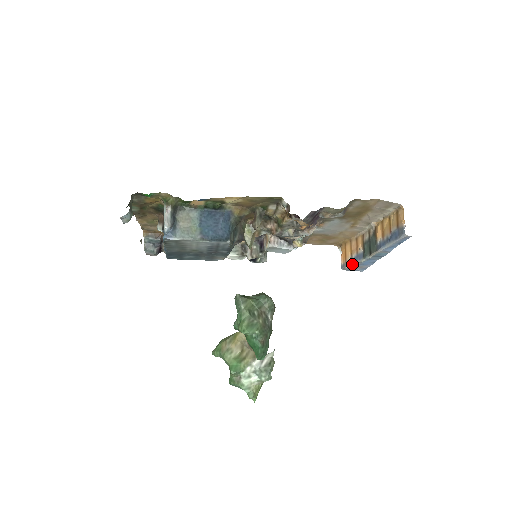
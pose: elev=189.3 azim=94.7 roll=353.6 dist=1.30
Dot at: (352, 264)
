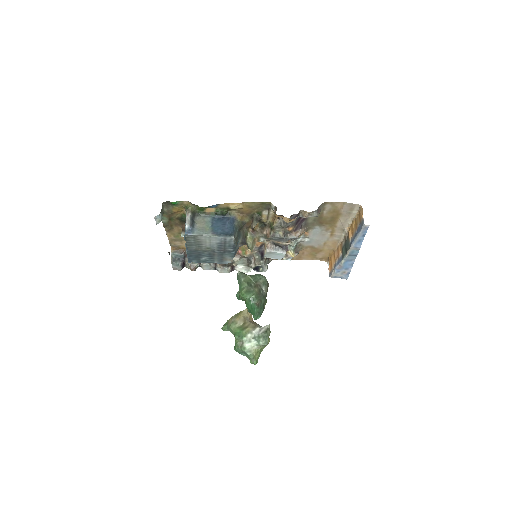
Dot at: (336, 268)
